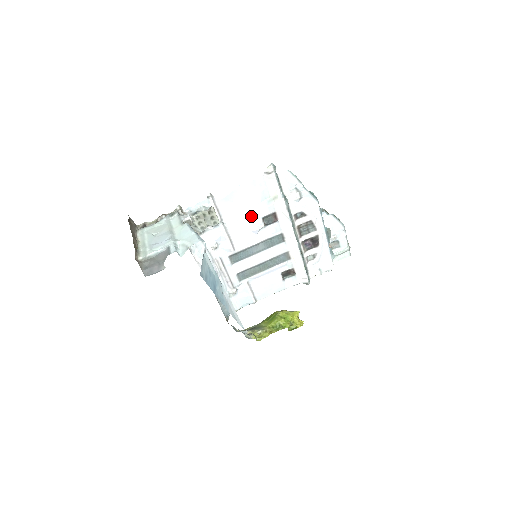
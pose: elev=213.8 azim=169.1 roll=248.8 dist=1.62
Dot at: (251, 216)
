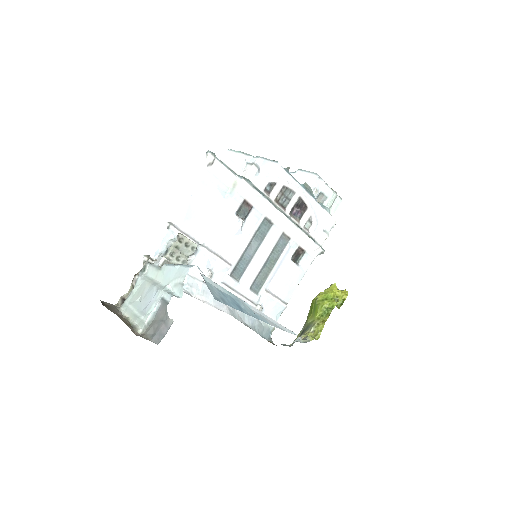
Dot at: (224, 219)
